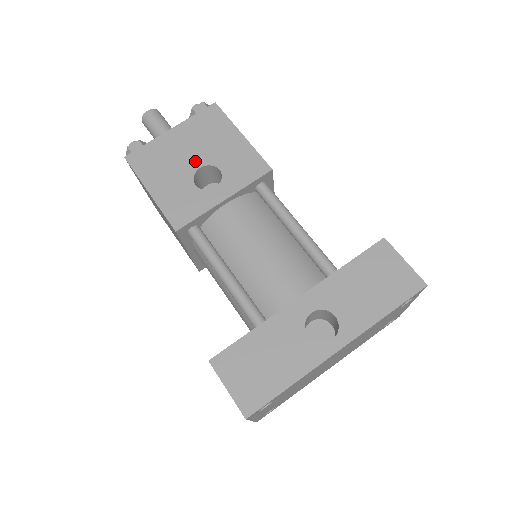
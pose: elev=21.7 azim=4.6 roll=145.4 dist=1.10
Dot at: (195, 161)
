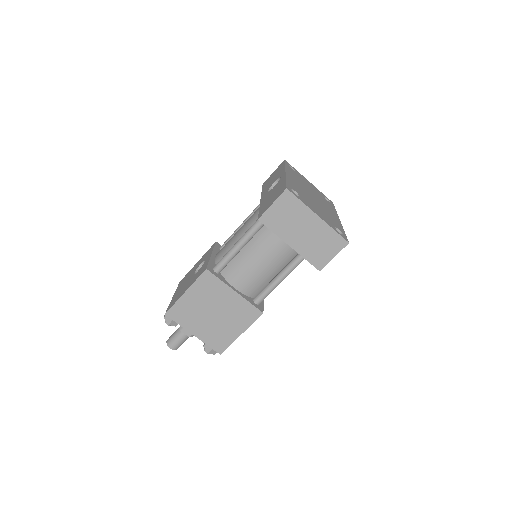
Dot at: (190, 277)
